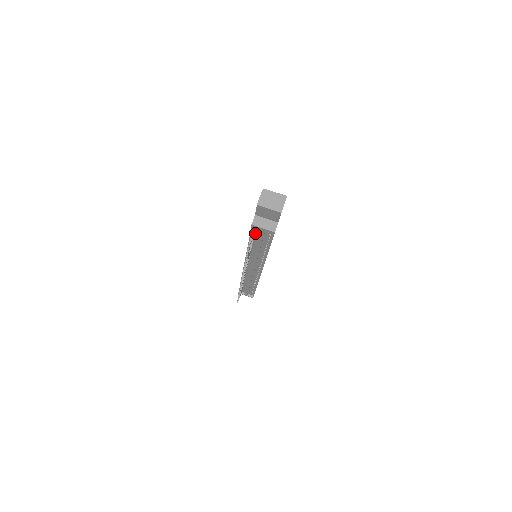
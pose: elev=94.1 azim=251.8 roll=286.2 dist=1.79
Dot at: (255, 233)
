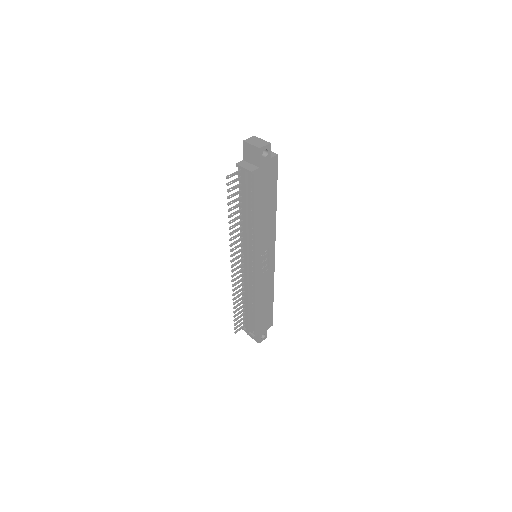
Dot at: (242, 185)
